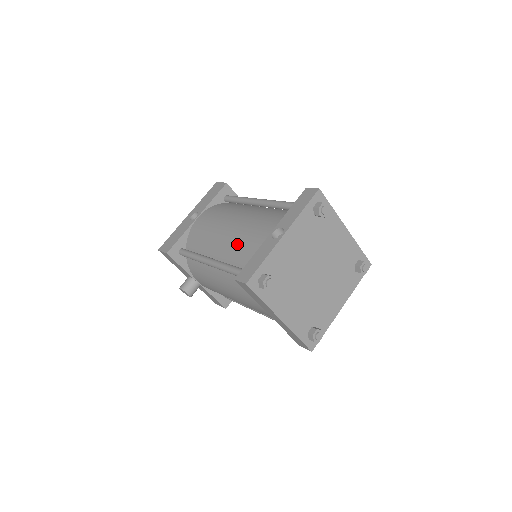
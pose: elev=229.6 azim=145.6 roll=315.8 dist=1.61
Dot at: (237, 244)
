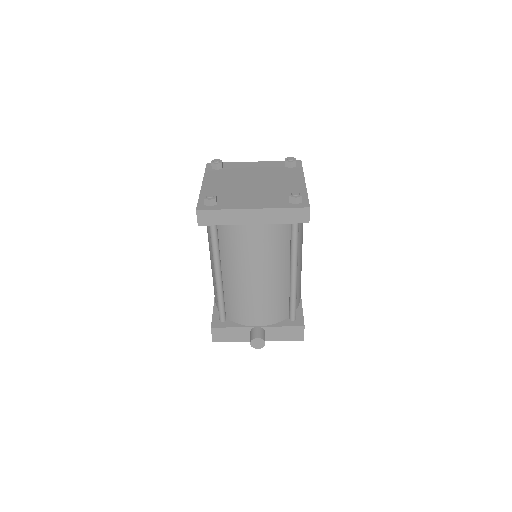
Dot at: (209, 239)
